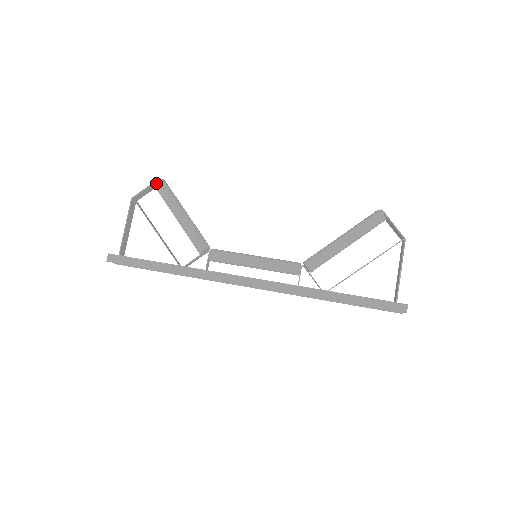
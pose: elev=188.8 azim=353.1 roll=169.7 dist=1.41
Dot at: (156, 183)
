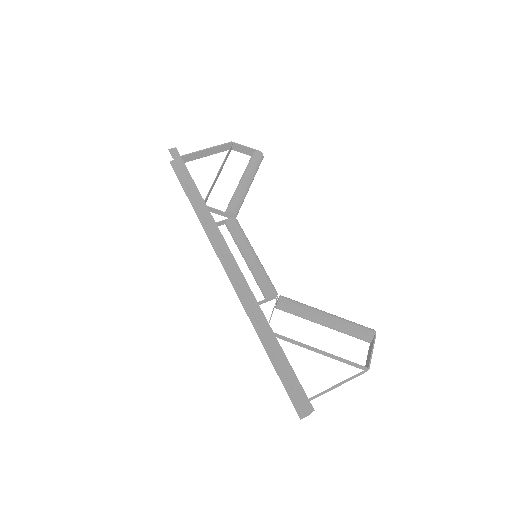
Dot at: (257, 151)
